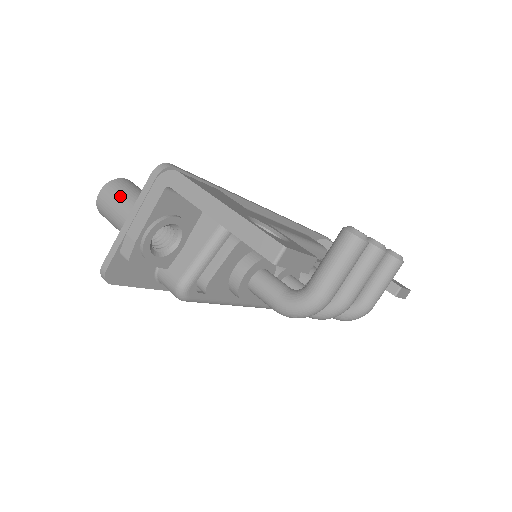
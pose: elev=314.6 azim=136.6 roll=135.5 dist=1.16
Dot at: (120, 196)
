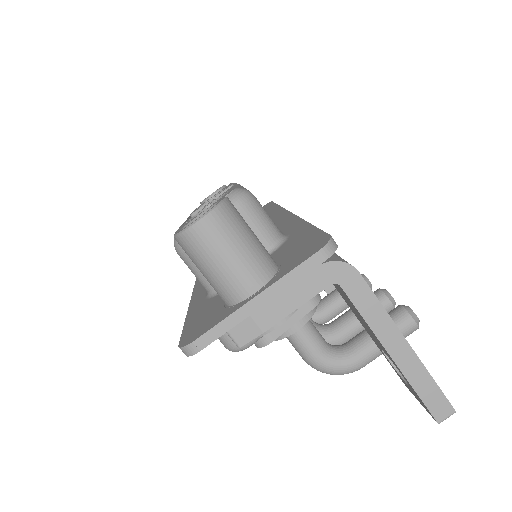
Dot at: (237, 244)
